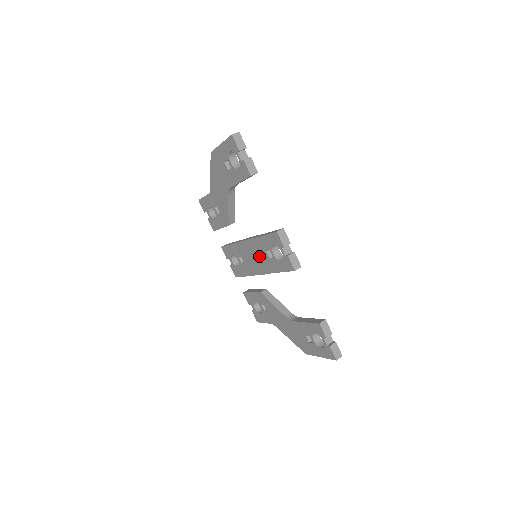
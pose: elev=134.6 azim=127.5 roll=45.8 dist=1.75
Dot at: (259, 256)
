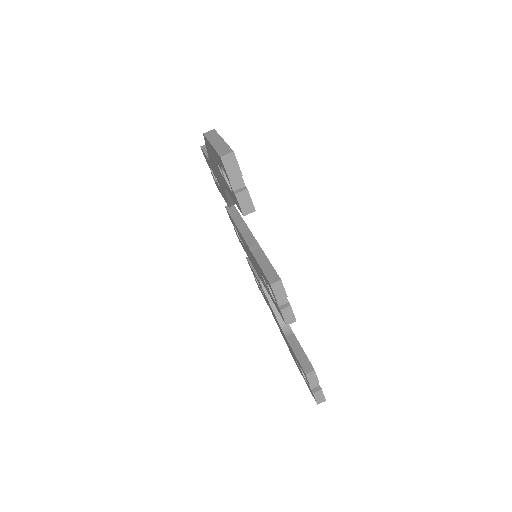
Dot at: (256, 267)
